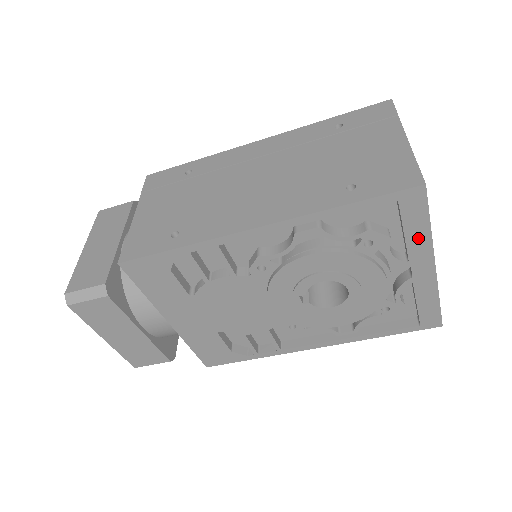
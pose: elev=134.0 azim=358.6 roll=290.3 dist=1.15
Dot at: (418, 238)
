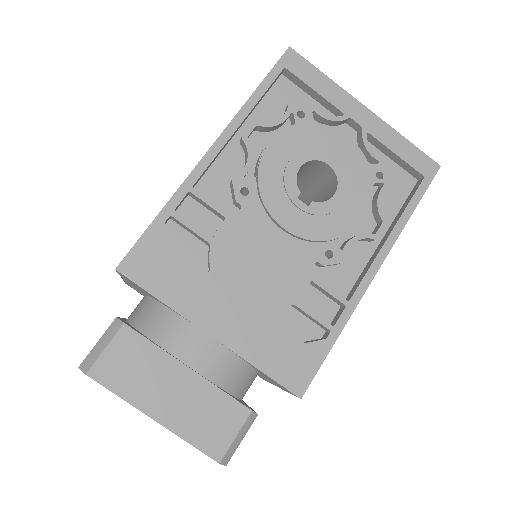
Dot at: (328, 90)
